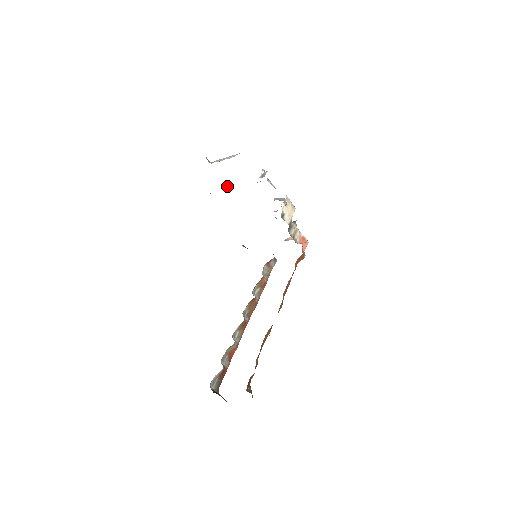
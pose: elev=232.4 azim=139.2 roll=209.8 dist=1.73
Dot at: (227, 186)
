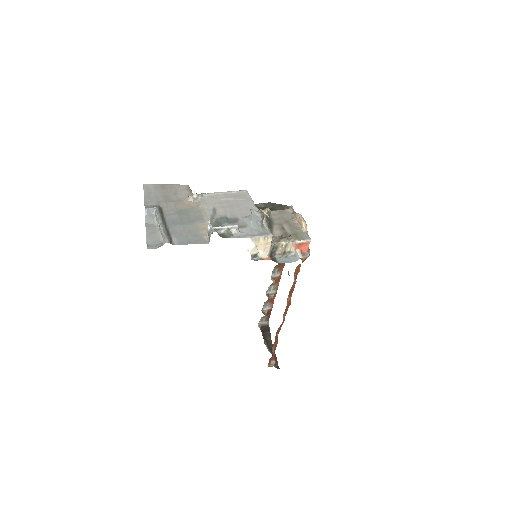
Dot at: (193, 200)
